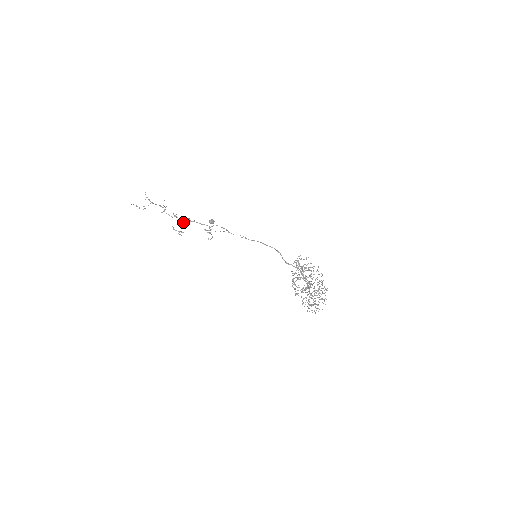
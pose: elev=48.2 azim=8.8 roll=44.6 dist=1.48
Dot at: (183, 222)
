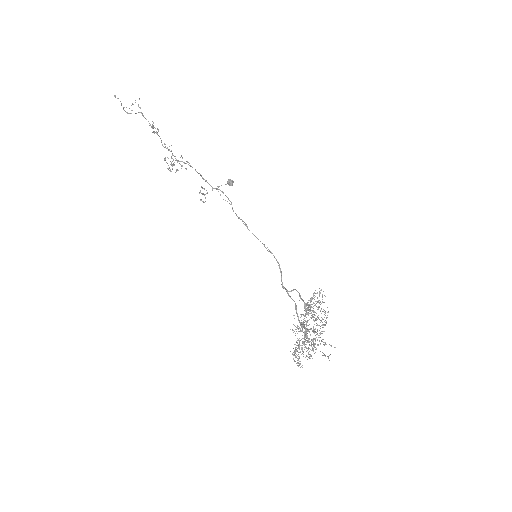
Dot at: occluded
